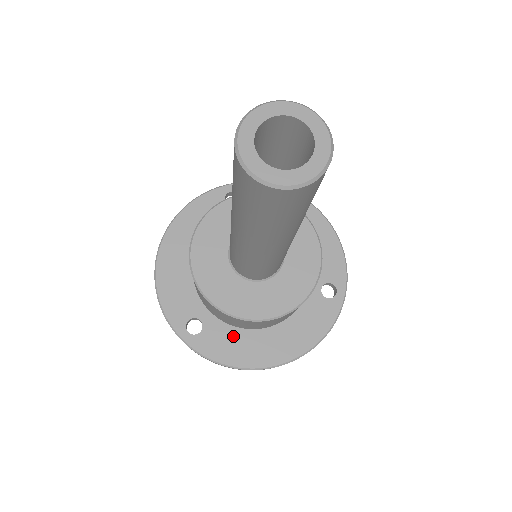
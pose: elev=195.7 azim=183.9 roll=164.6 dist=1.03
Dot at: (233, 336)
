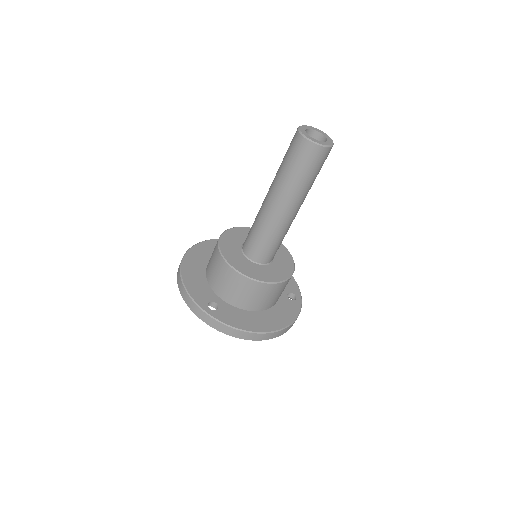
Dot at: (239, 313)
